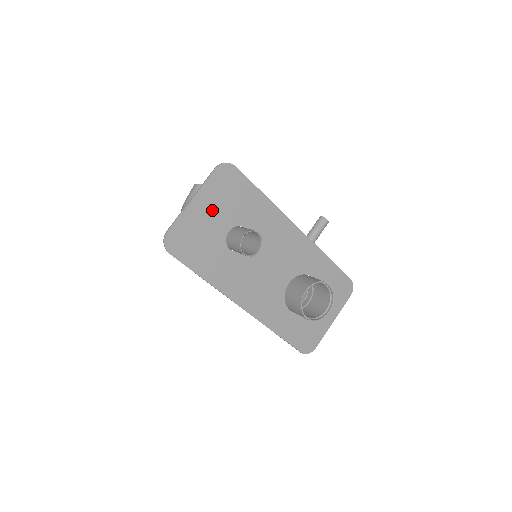
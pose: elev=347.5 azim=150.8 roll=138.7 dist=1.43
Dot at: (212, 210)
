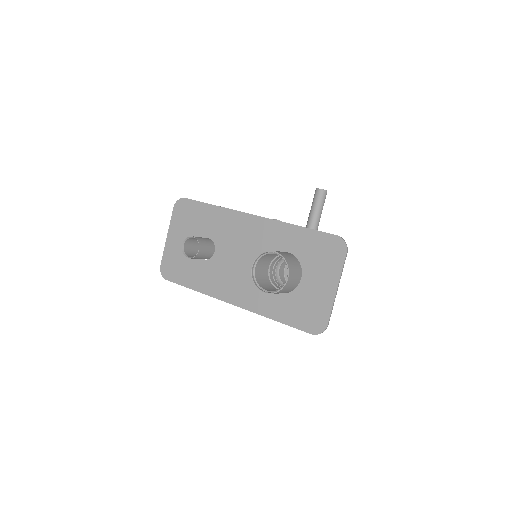
Dot at: (181, 237)
